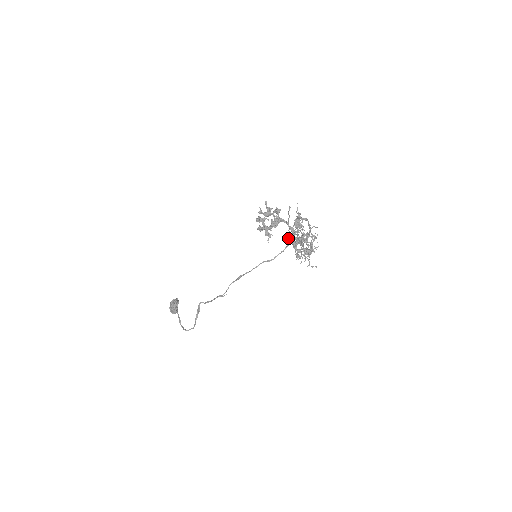
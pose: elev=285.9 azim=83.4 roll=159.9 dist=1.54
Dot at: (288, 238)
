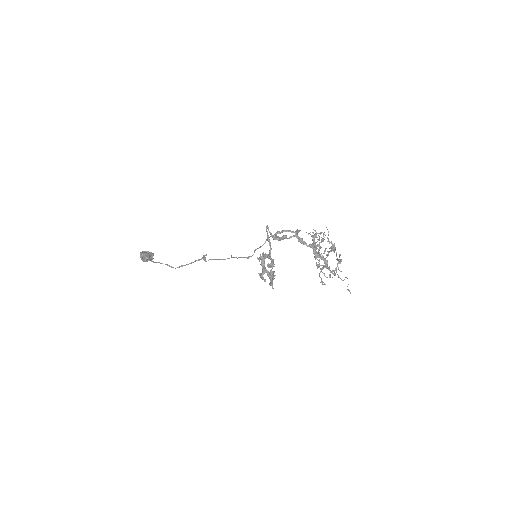
Dot at: (330, 276)
